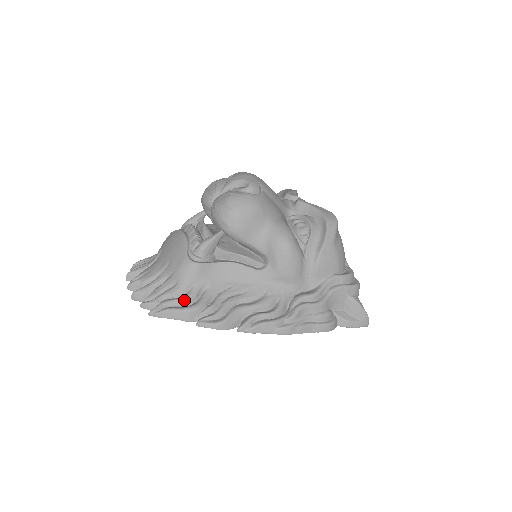
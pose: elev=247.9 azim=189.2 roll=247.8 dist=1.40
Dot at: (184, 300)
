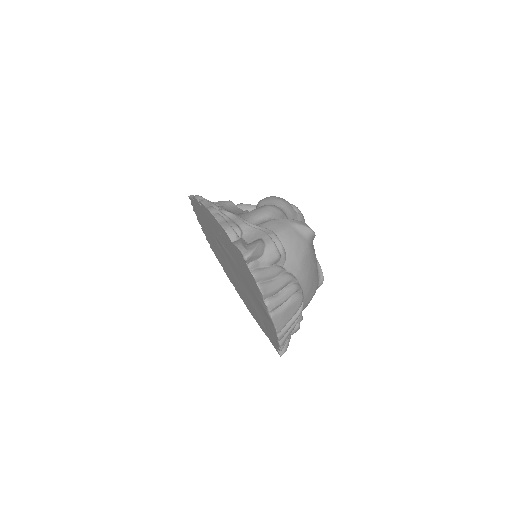
Dot at: occluded
